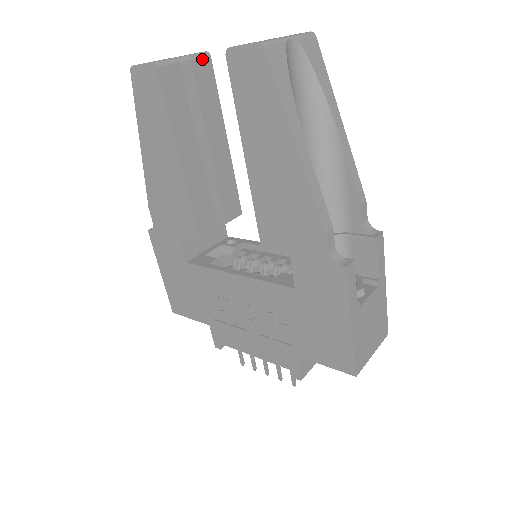
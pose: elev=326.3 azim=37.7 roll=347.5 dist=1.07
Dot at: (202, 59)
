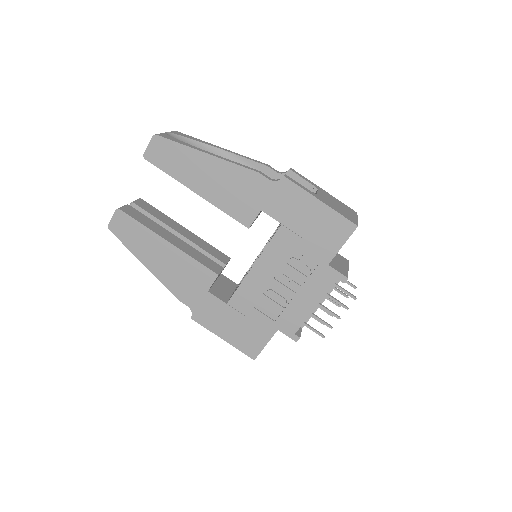
Dot at: (138, 201)
